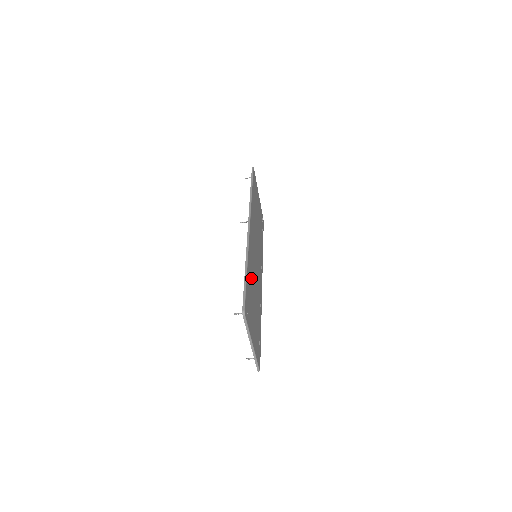
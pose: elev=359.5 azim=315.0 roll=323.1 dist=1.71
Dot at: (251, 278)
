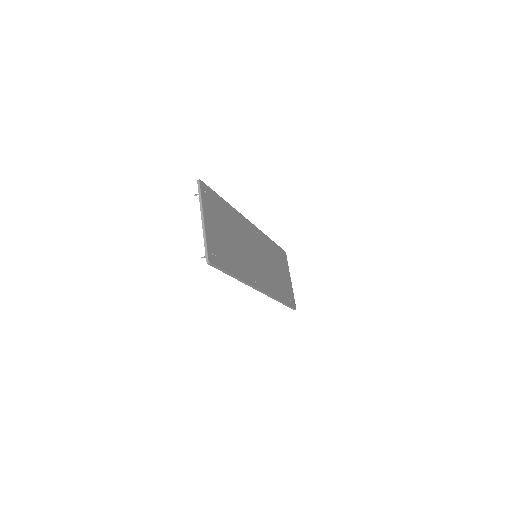
Dot at: (231, 222)
